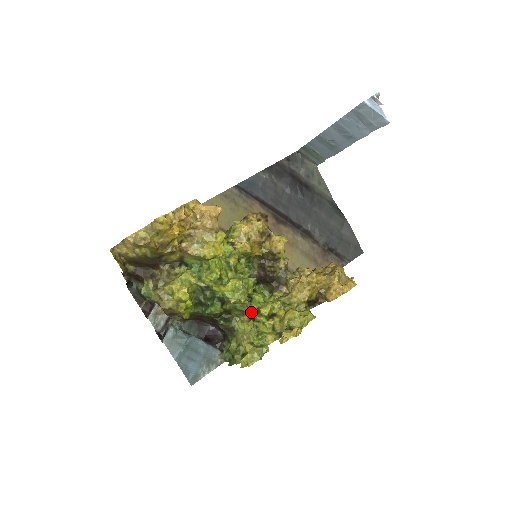
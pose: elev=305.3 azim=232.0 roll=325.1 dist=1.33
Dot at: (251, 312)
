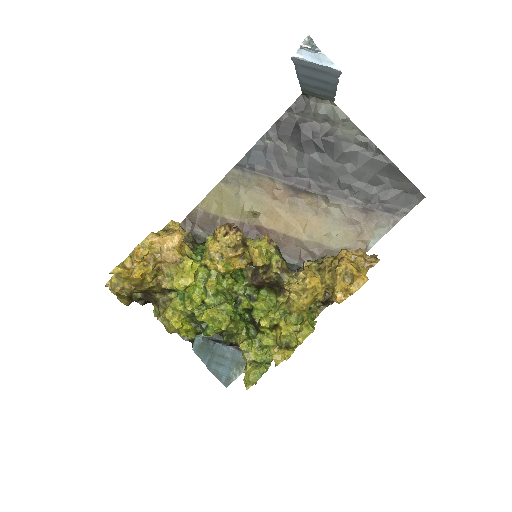
Dot at: (254, 324)
